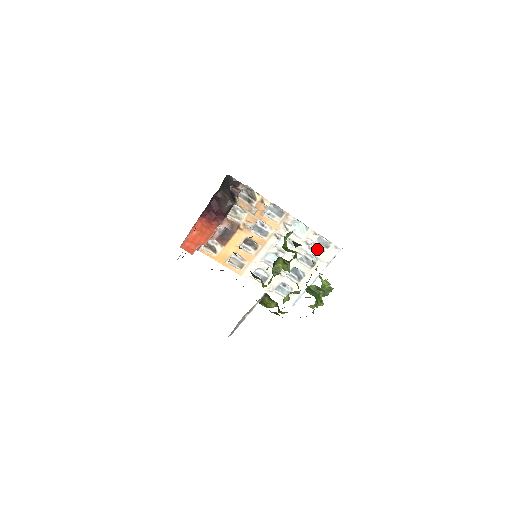
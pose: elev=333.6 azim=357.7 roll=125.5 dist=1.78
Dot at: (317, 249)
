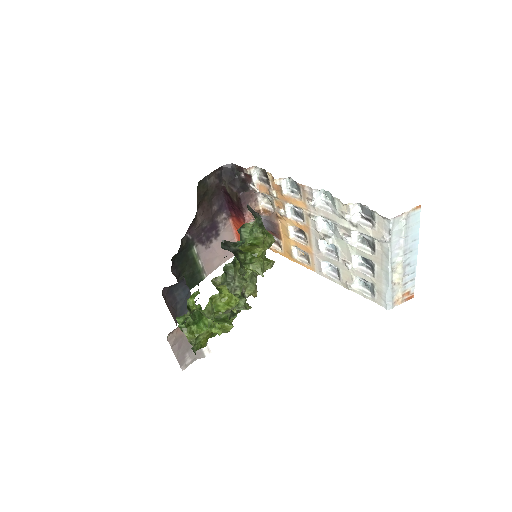
Dot at: (366, 224)
